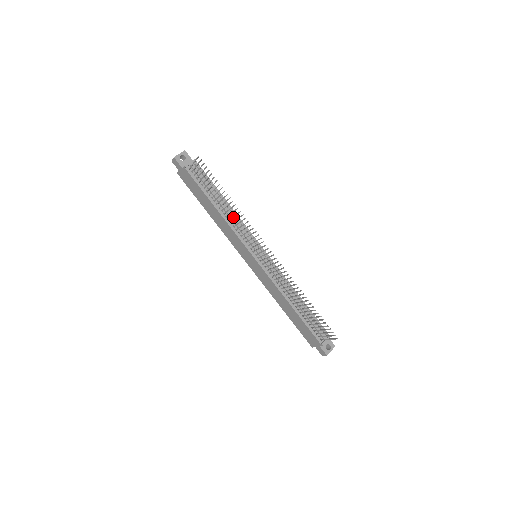
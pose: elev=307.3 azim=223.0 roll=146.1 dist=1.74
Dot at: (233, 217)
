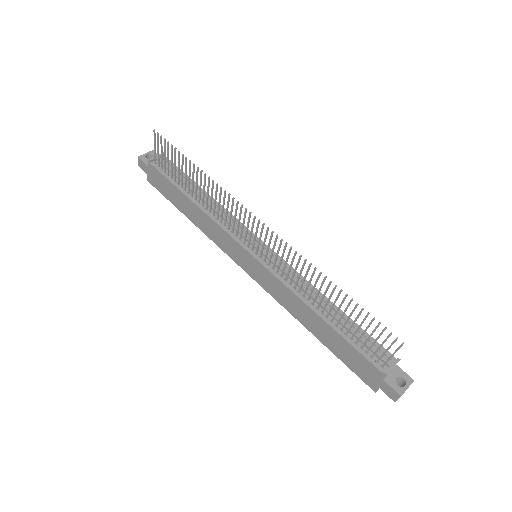
Dot at: (211, 200)
